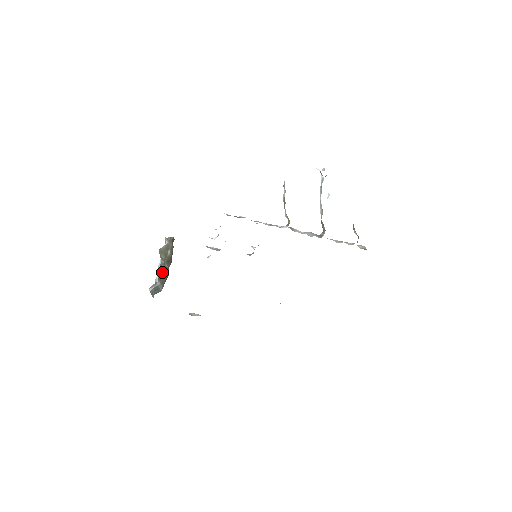
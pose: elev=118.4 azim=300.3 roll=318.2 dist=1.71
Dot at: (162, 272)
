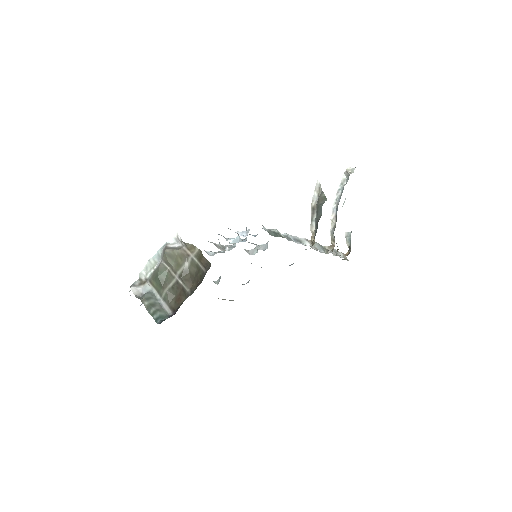
Dot at: (167, 283)
